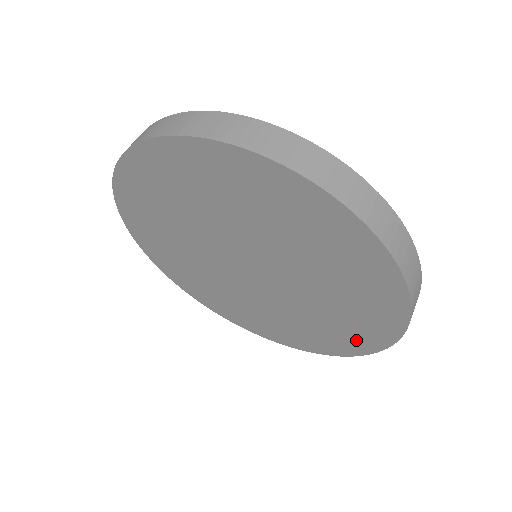
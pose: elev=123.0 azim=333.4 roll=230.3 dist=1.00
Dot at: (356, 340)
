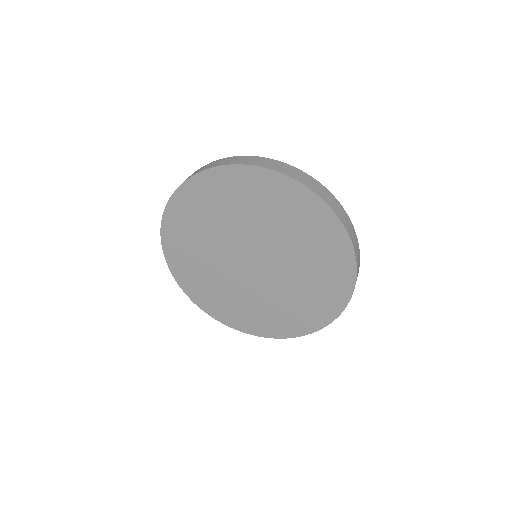
Dot at: (288, 327)
